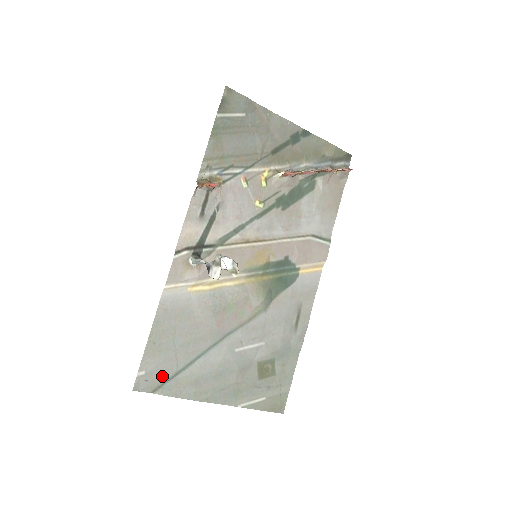
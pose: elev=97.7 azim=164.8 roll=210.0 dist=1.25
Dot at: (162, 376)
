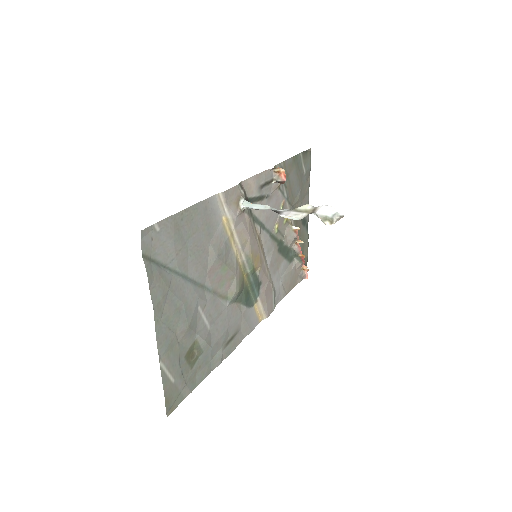
Dot at: (159, 253)
